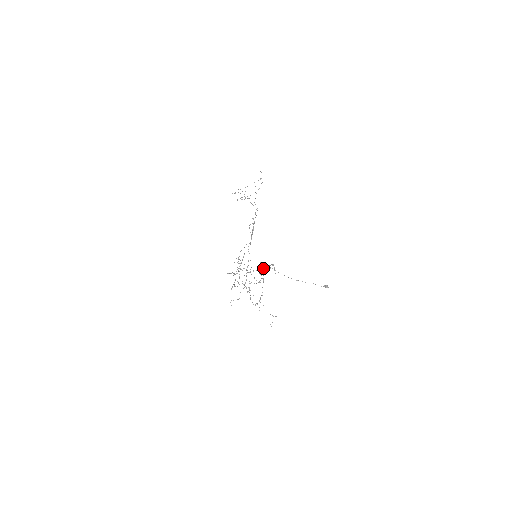
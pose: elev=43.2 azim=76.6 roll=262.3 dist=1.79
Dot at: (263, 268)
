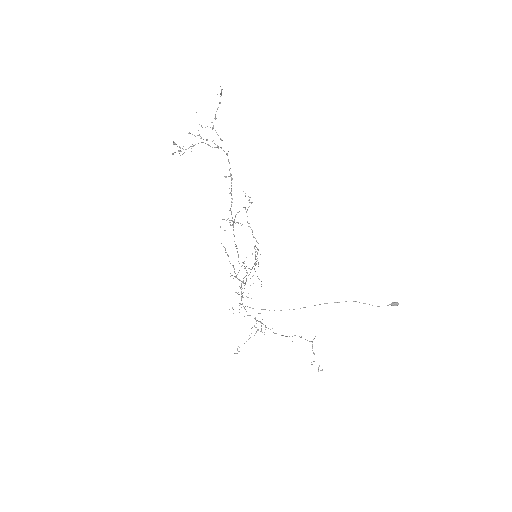
Dot at: (214, 118)
